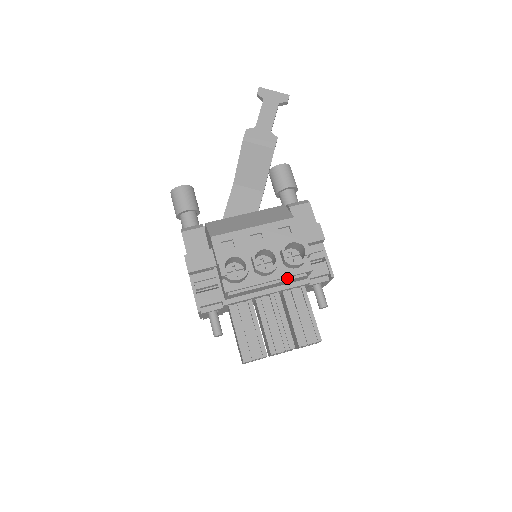
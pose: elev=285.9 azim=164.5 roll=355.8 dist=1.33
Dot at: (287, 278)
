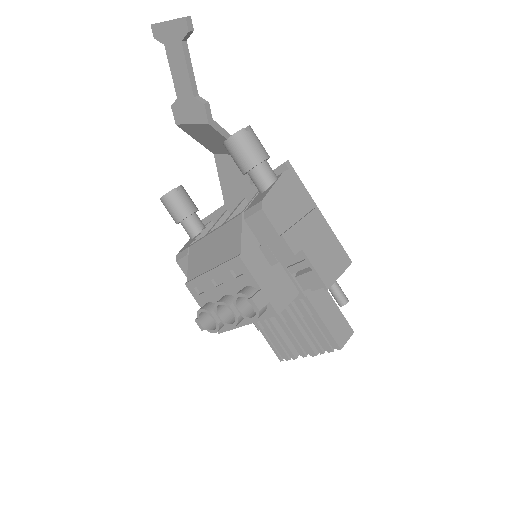
Dot at: occluded
